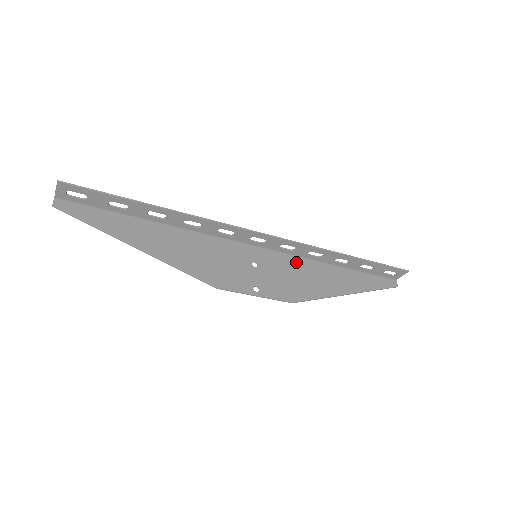
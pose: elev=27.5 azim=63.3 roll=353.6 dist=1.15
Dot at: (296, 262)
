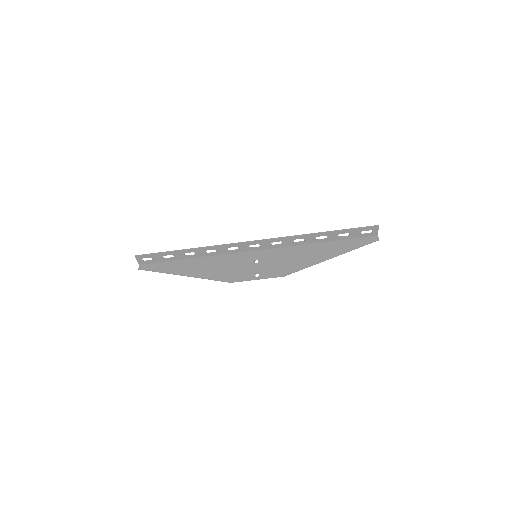
Dot at: (288, 250)
